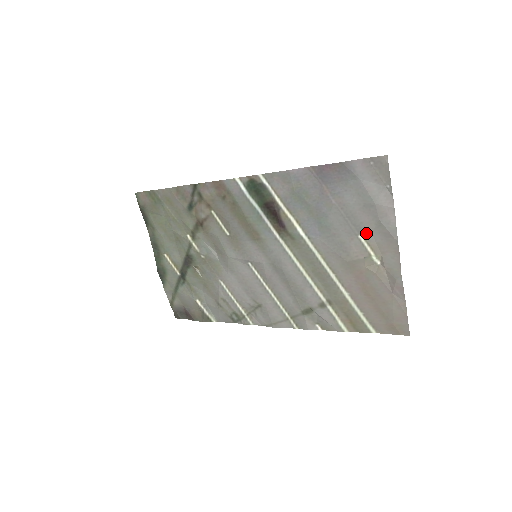
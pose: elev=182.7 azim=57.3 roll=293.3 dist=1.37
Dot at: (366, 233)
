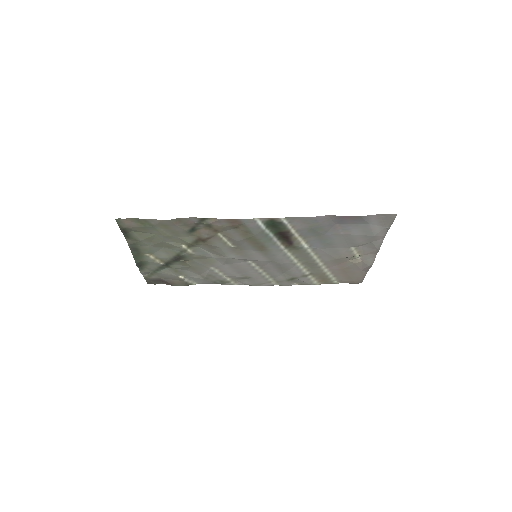
Dot at: (358, 246)
